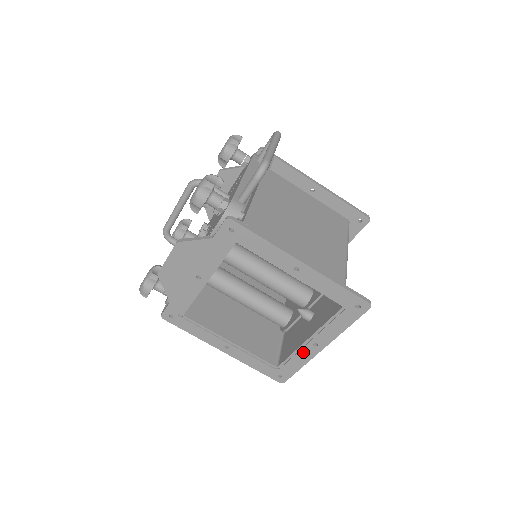
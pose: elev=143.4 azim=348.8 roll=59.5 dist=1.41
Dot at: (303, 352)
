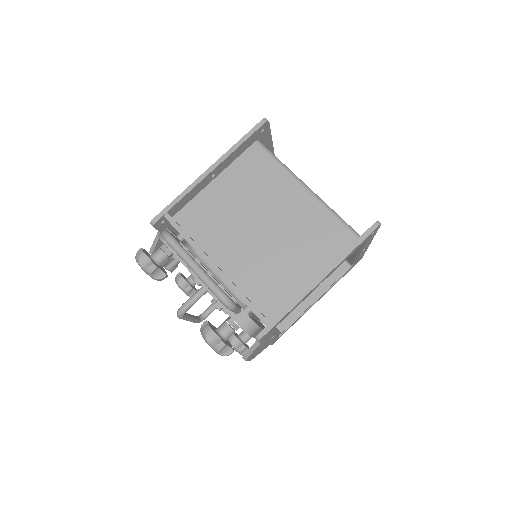
Dot at: (360, 255)
